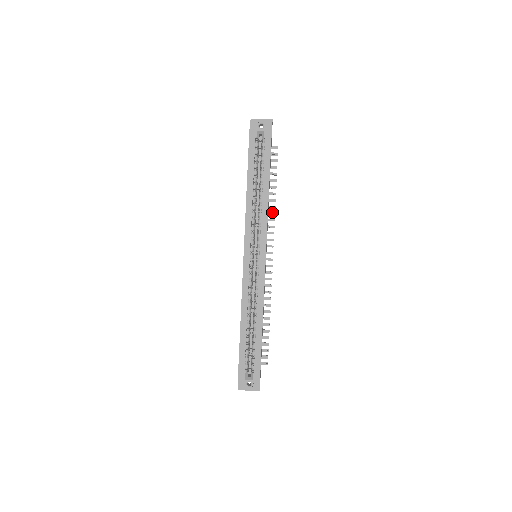
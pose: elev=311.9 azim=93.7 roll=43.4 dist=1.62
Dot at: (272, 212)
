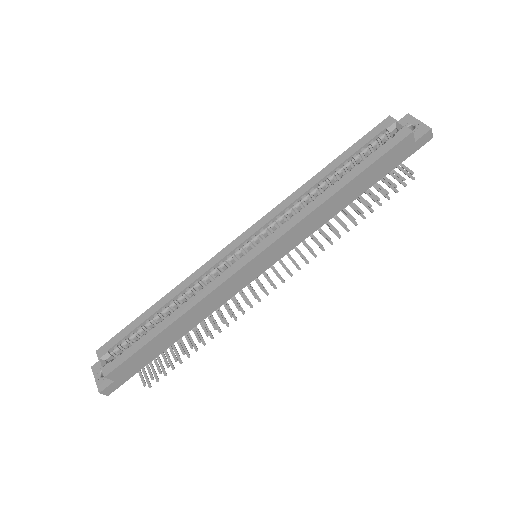
Dot at: occluded
